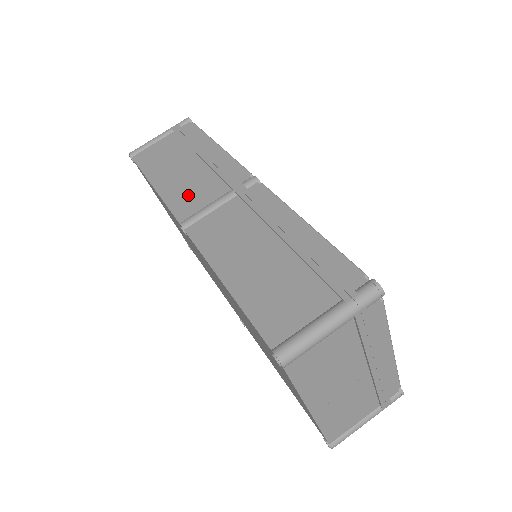
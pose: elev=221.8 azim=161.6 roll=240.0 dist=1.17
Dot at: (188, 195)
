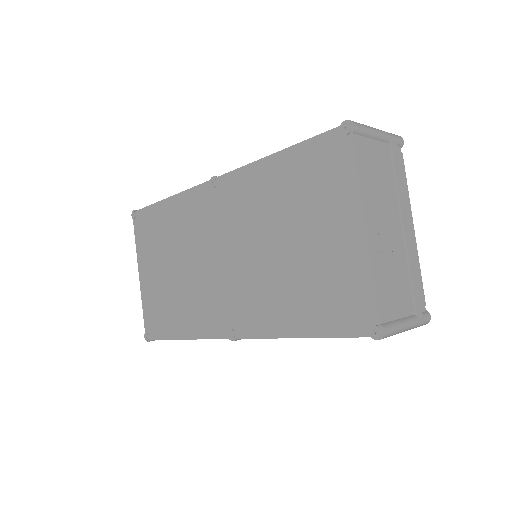
Dot at: occluded
